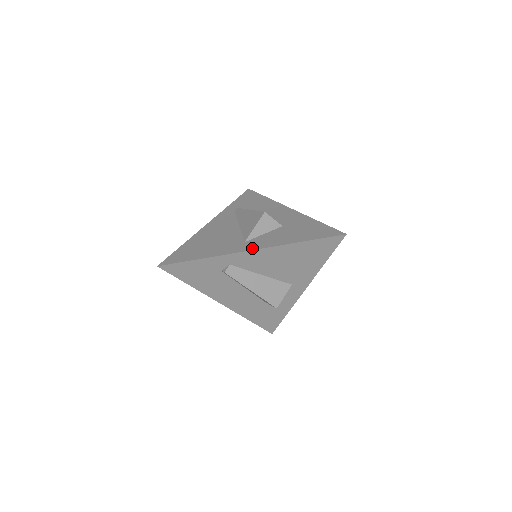
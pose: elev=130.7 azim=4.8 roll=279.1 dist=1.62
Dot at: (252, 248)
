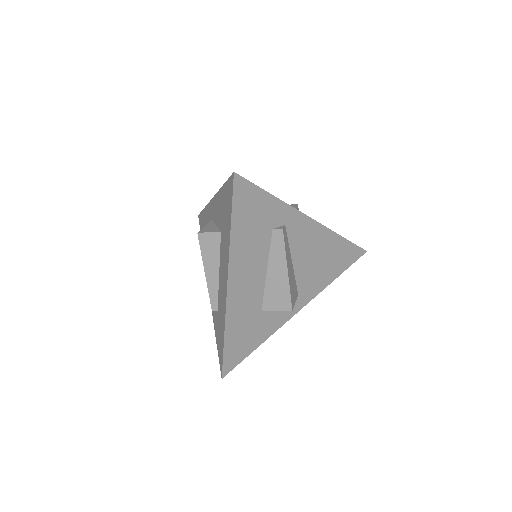
Dot at: (310, 218)
